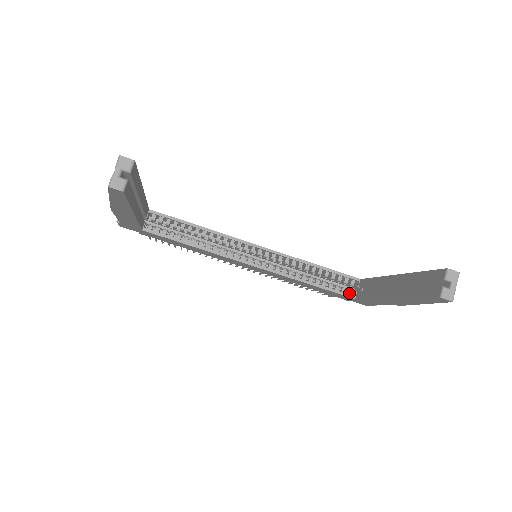
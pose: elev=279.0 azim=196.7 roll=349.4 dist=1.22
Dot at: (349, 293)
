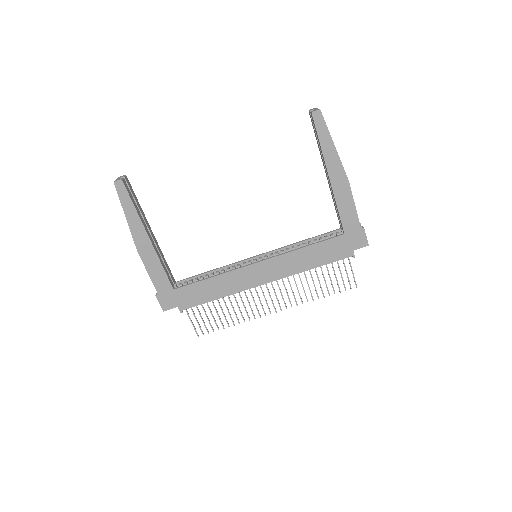
Dot at: (339, 236)
